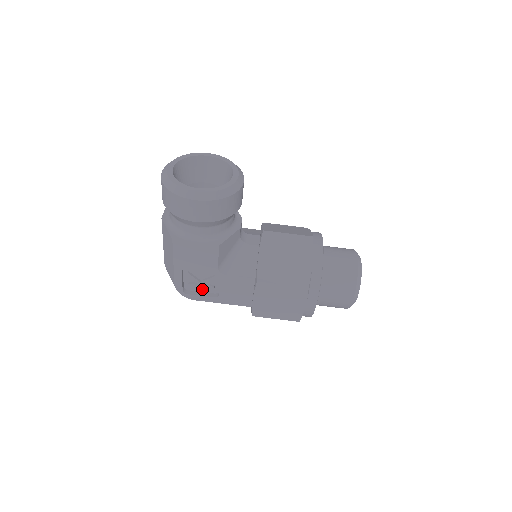
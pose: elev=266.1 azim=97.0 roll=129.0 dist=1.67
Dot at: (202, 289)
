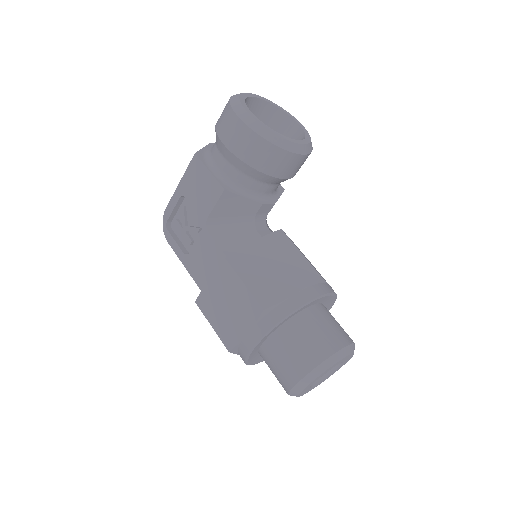
Dot at: (183, 237)
